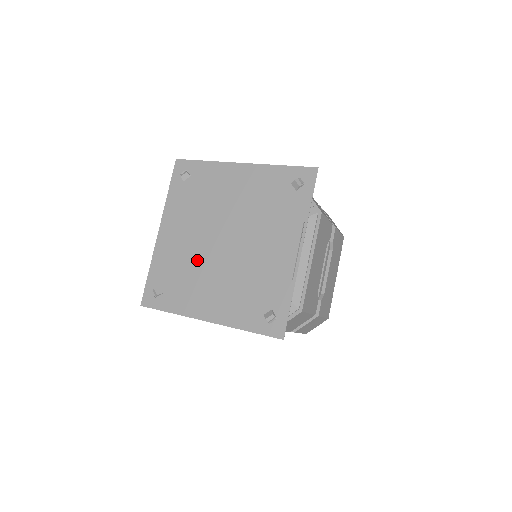
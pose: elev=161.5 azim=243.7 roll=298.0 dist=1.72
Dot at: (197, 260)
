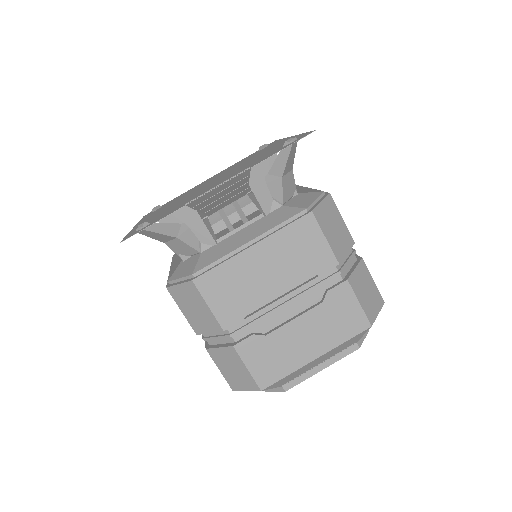
Dot at: (190, 192)
